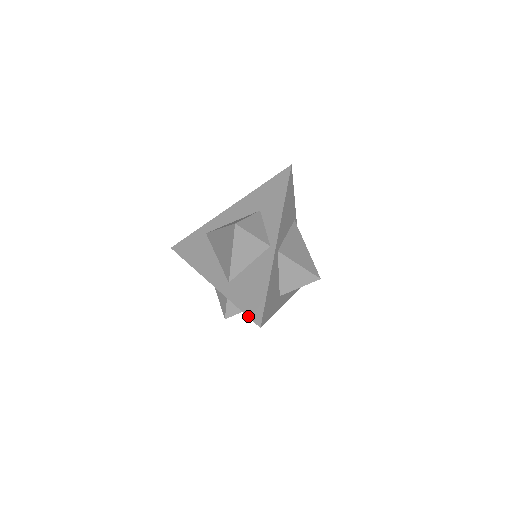
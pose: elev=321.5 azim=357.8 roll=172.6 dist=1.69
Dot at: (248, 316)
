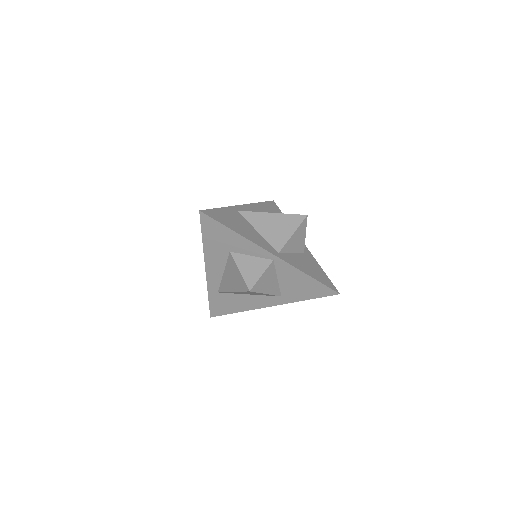
Dot at: occluded
